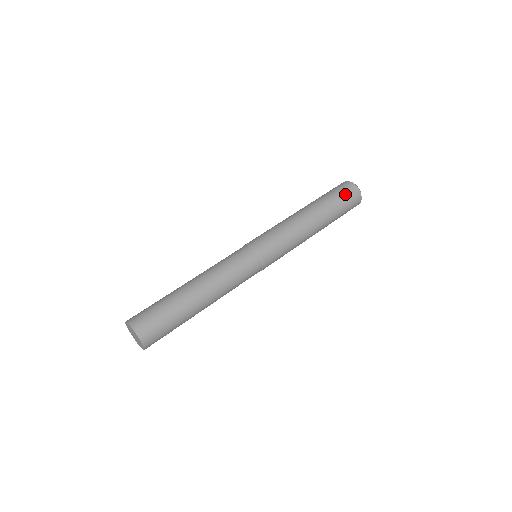
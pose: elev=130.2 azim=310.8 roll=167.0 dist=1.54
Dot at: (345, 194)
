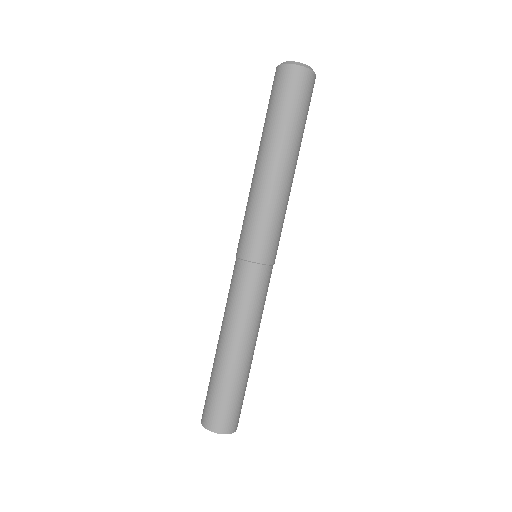
Dot at: (287, 91)
